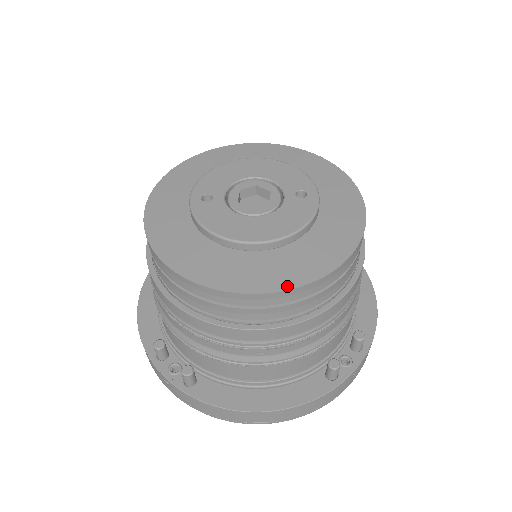
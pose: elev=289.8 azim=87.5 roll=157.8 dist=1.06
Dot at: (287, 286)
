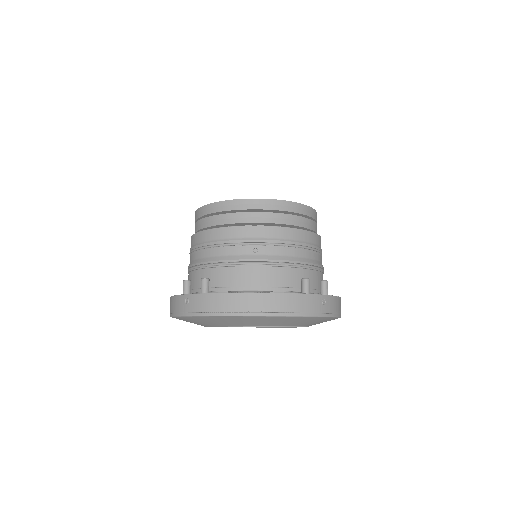
Dot at: (271, 199)
